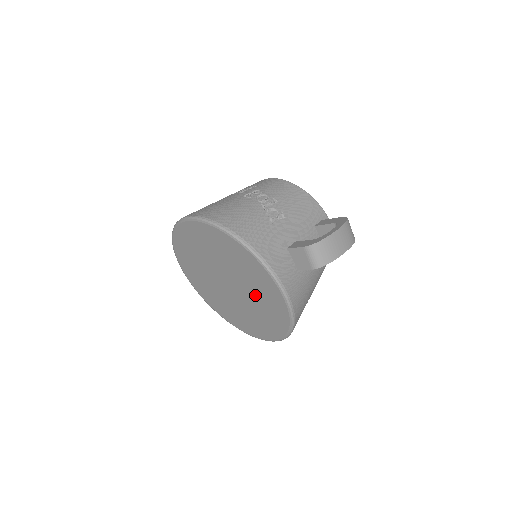
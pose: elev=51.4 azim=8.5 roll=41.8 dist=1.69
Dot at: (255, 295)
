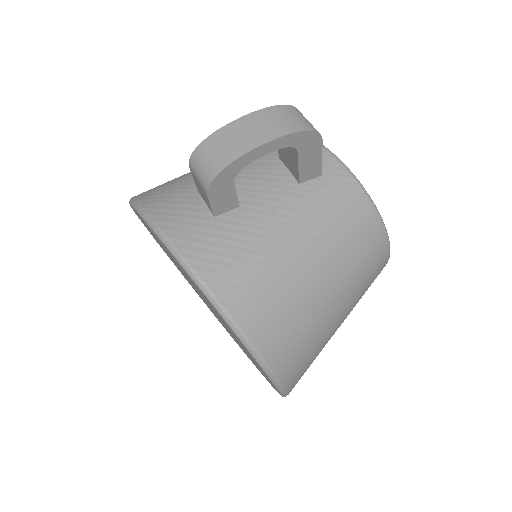
Dot at: (199, 292)
